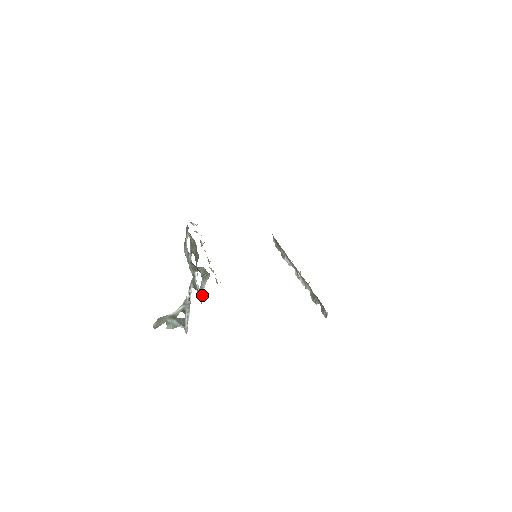
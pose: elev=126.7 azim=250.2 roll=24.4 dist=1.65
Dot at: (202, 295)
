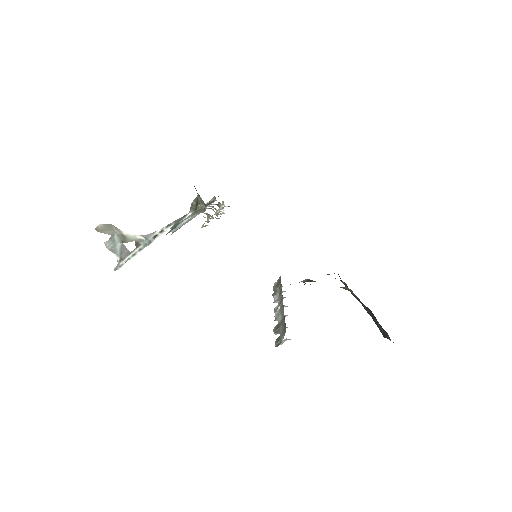
Dot at: (176, 227)
